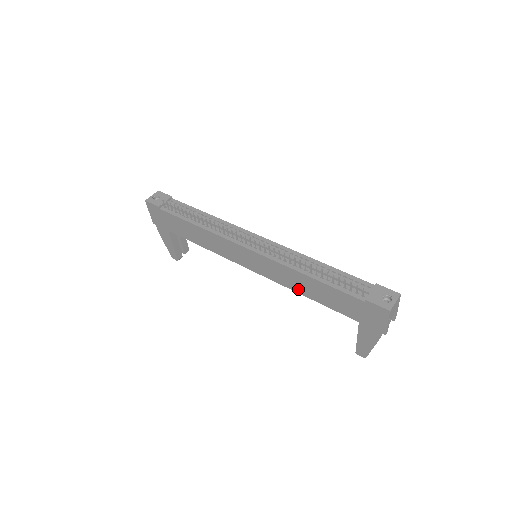
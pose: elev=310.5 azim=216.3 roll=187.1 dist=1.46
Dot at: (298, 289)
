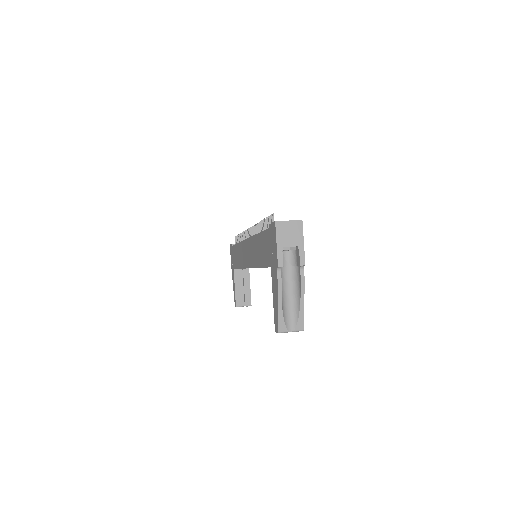
Dot at: (256, 262)
